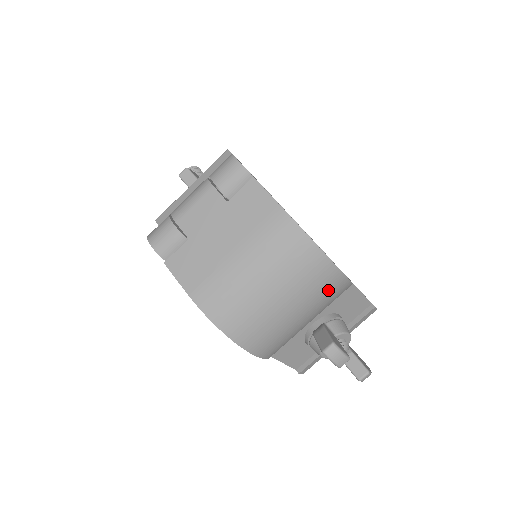
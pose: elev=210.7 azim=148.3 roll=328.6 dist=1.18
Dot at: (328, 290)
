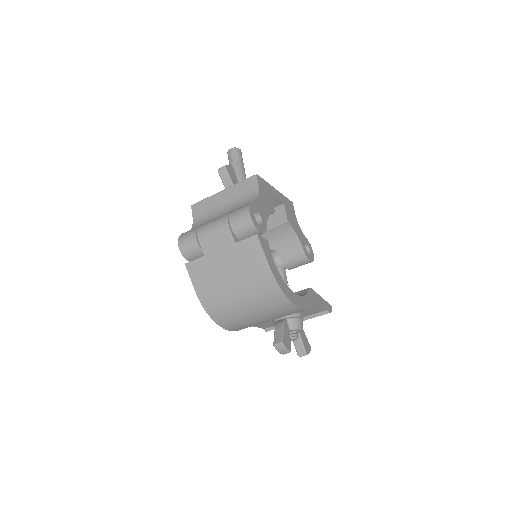
Dot at: (288, 313)
